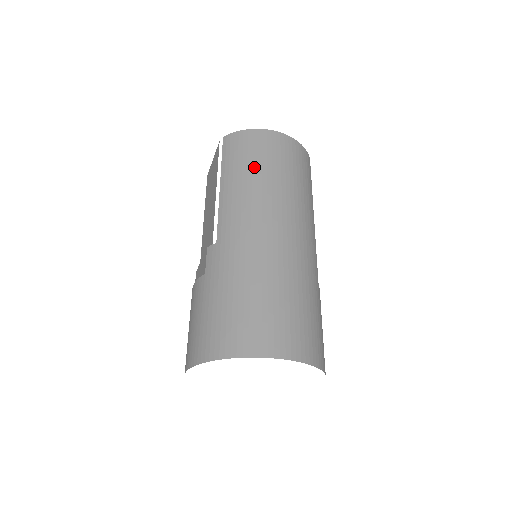
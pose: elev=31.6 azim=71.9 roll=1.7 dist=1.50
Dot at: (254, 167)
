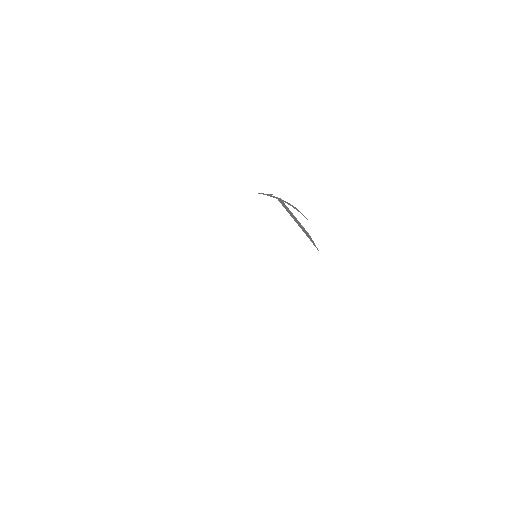
Dot at: occluded
